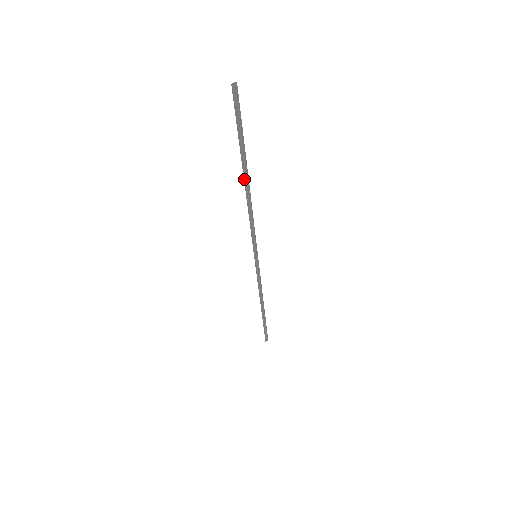
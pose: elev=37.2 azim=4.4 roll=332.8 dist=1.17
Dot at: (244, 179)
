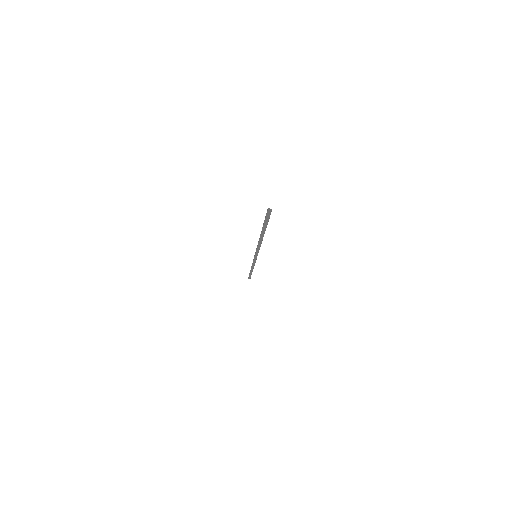
Dot at: (260, 234)
